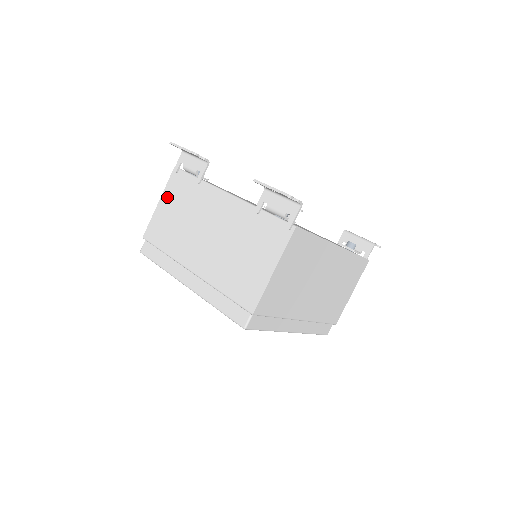
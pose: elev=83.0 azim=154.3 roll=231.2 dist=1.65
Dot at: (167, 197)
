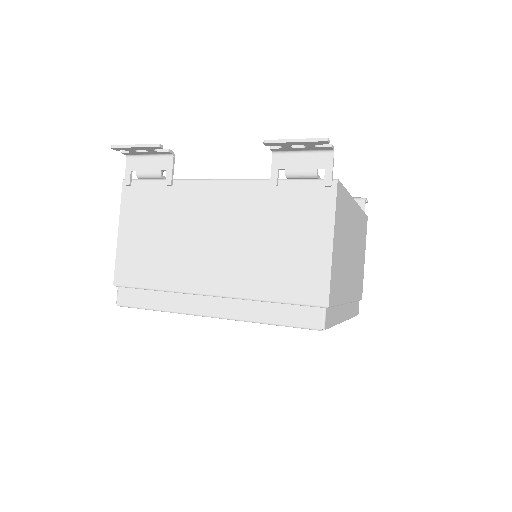
Dot at: (129, 220)
